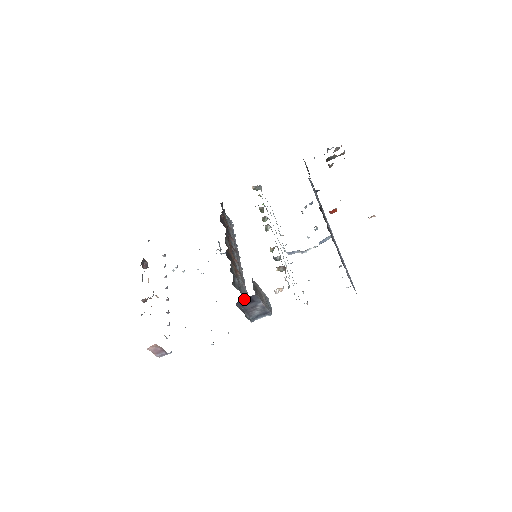
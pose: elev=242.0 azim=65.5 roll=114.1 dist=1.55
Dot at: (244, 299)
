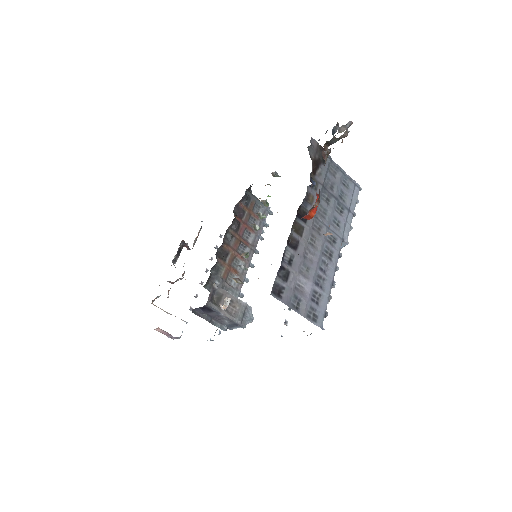
Dot at: (200, 307)
